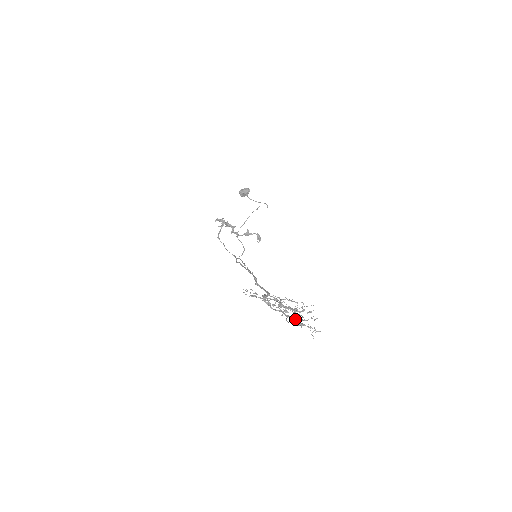
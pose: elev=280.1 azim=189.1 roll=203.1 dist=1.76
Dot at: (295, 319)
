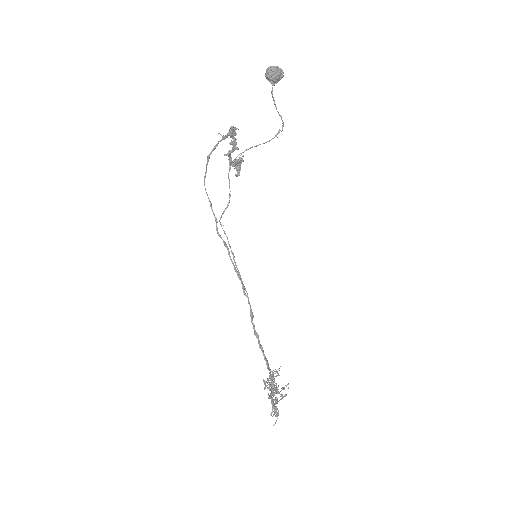
Dot at: occluded
